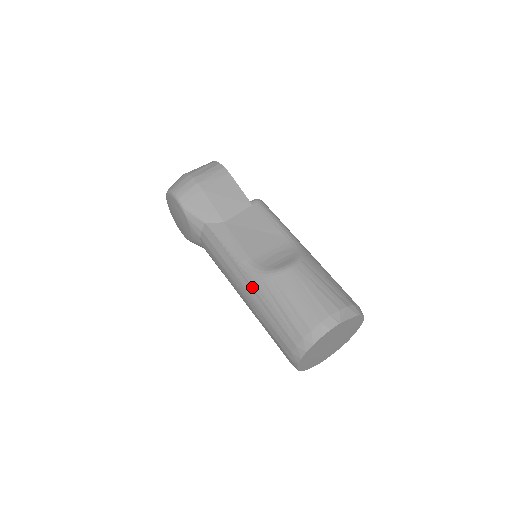
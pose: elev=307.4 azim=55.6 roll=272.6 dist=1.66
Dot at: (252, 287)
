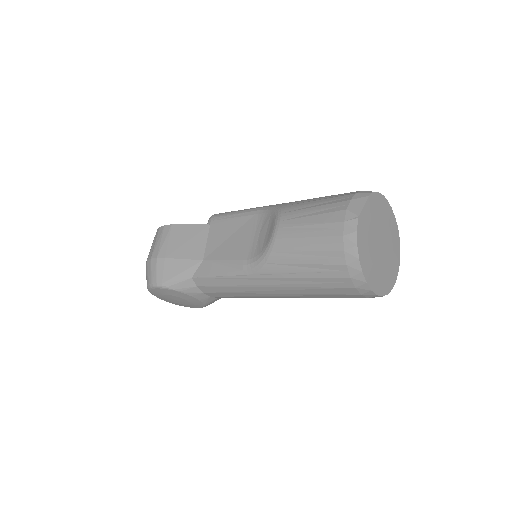
Dot at: (270, 278)
